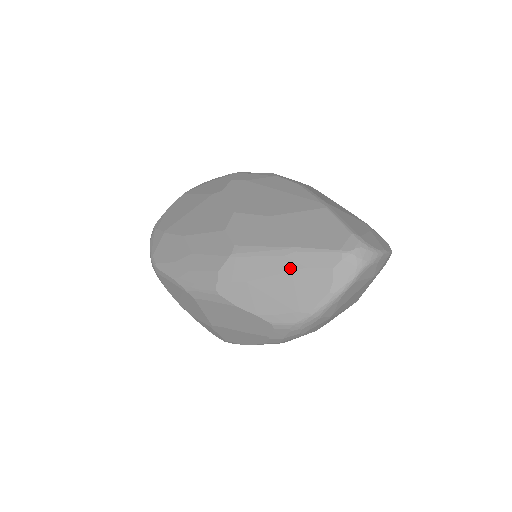
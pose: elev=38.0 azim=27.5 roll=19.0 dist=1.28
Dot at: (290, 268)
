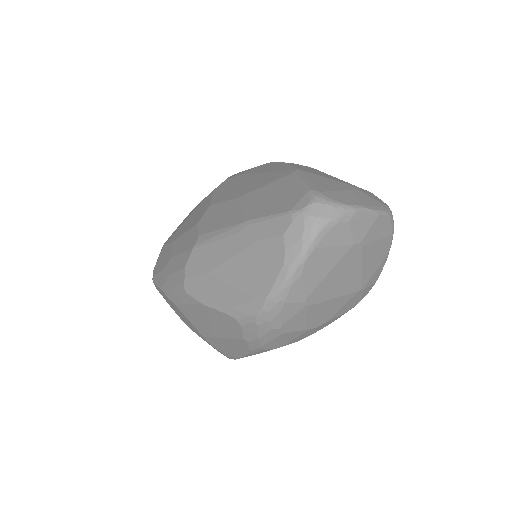
Dot at: (243, 246)
